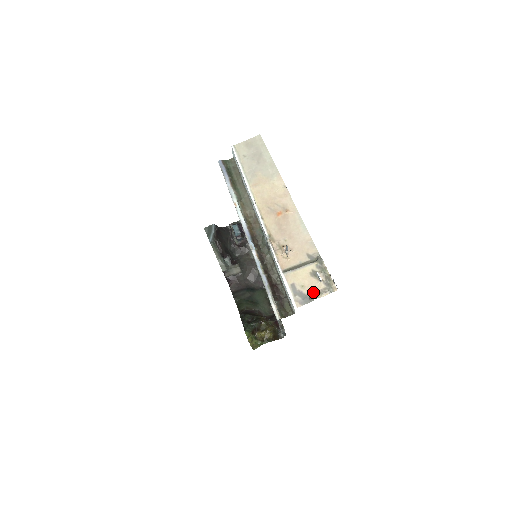
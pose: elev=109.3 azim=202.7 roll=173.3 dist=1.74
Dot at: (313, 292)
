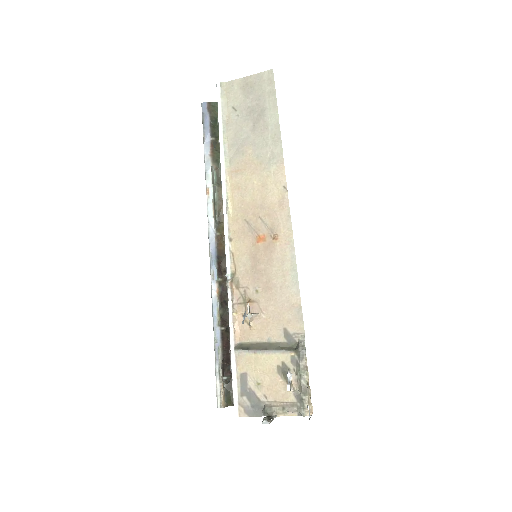
Dot at: (272, 401)
